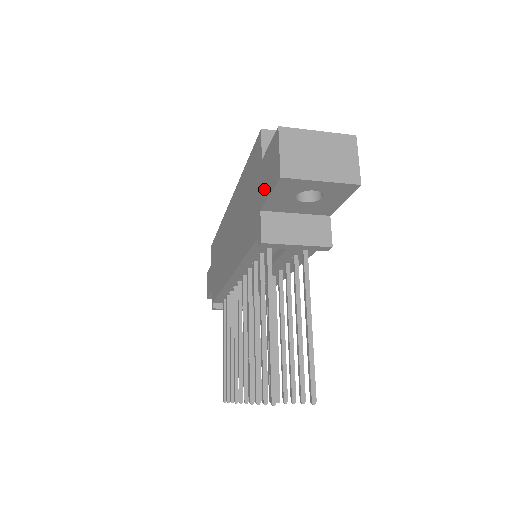
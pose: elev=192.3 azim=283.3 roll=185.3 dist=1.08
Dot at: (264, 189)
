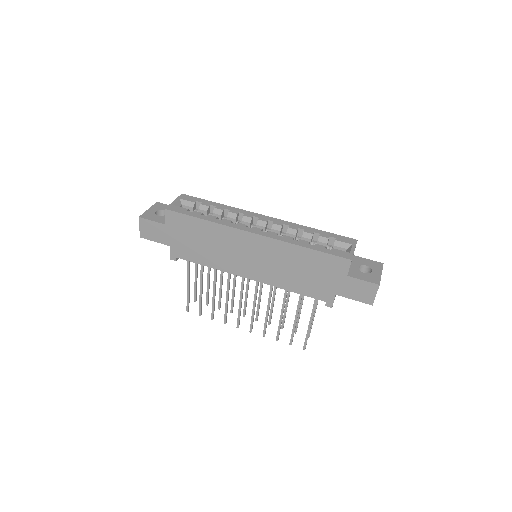
Dot at: (347, 292)
